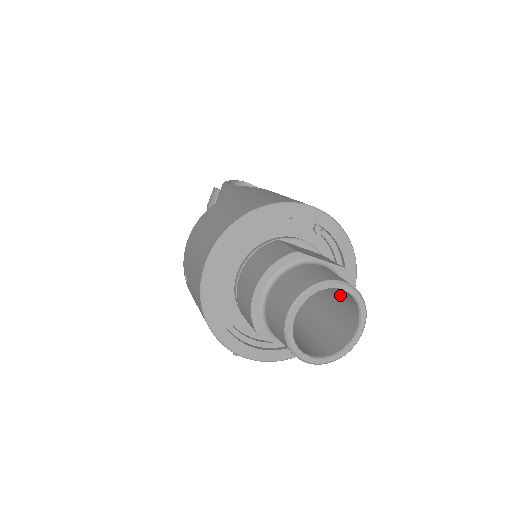
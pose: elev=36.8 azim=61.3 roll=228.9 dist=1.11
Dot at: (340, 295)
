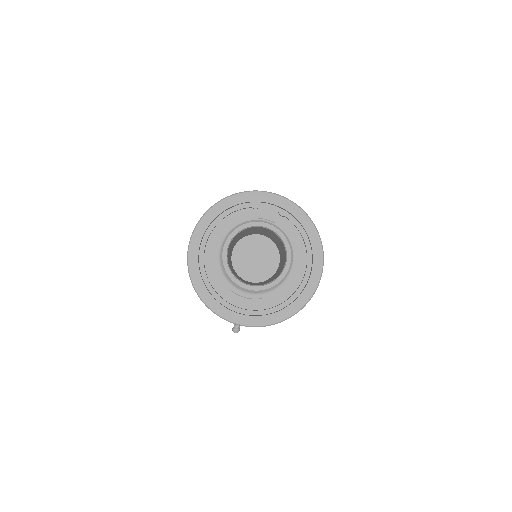
Dot at: (280, 244)
